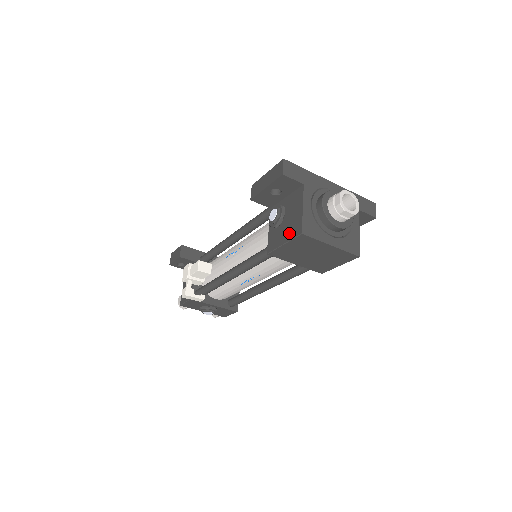
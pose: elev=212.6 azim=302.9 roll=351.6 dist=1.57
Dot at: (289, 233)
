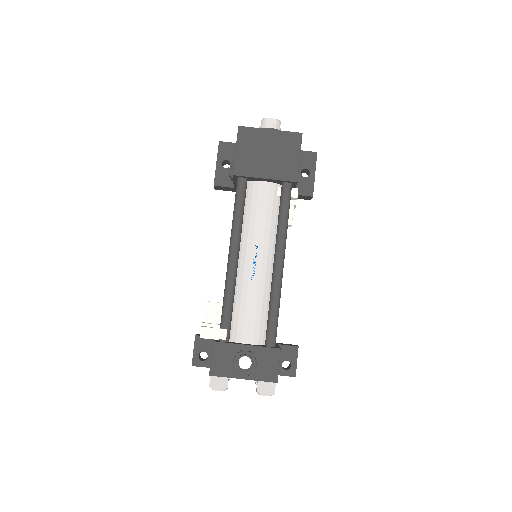
Dot at: occluded
